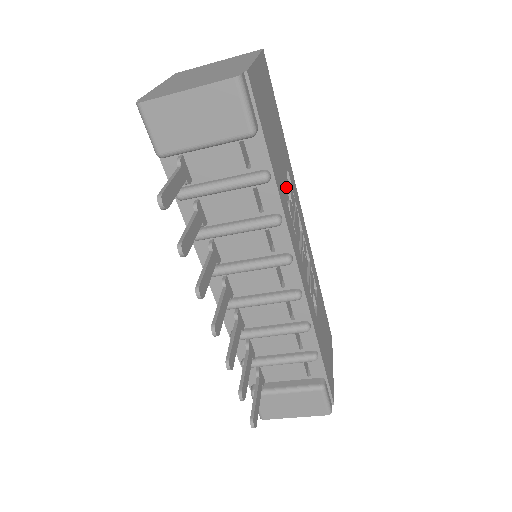
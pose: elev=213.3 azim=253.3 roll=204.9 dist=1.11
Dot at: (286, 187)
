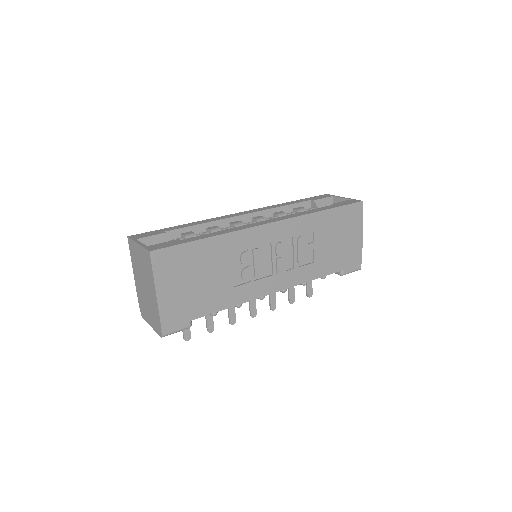
Dot at: (235, 264)
